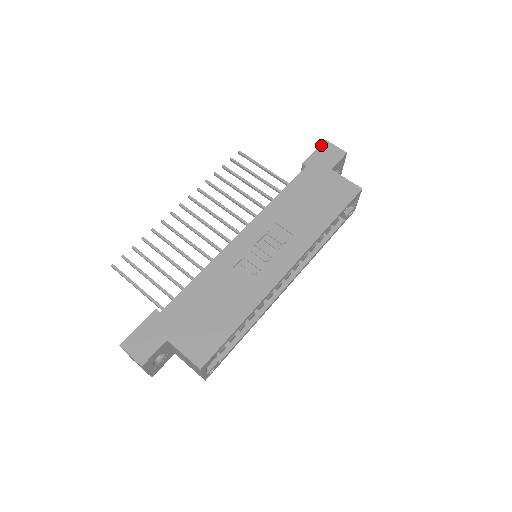
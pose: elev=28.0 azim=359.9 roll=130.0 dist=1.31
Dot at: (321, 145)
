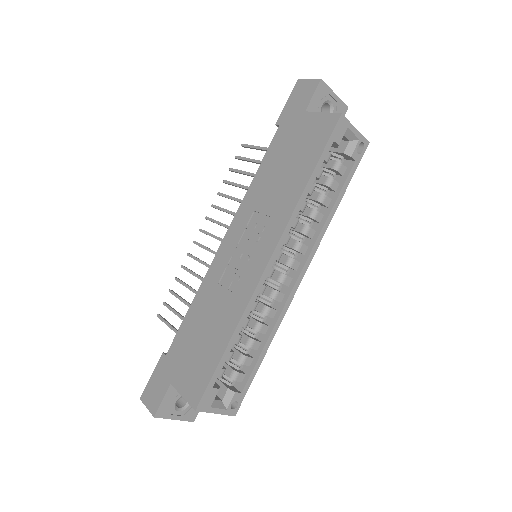
Dot at: (293, 89)
